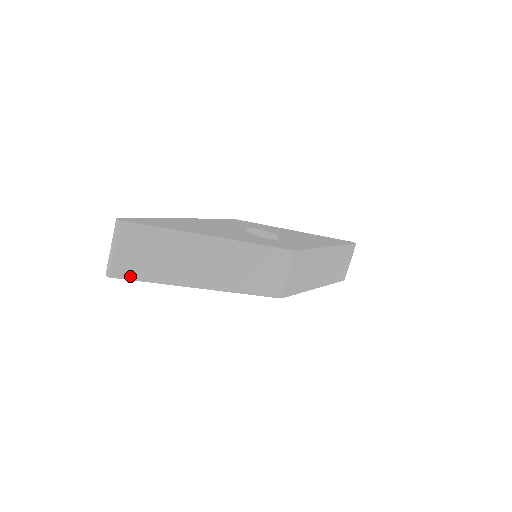
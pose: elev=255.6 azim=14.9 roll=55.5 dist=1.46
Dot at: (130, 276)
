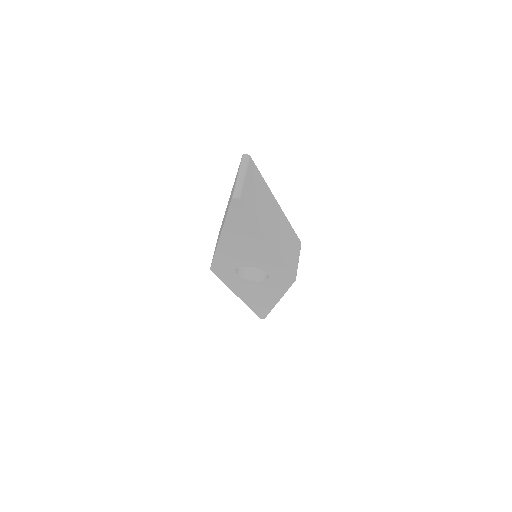
Dot at: (247, 206)
